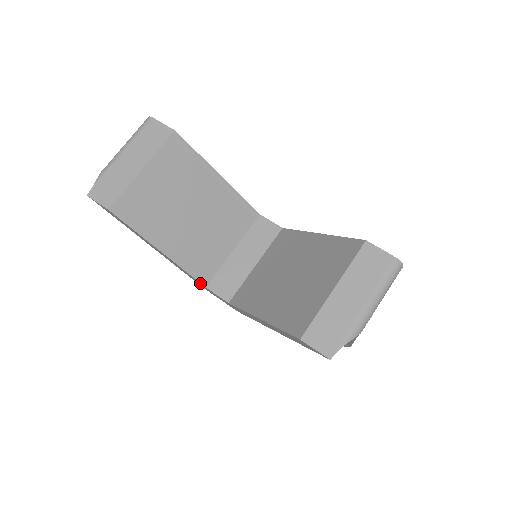
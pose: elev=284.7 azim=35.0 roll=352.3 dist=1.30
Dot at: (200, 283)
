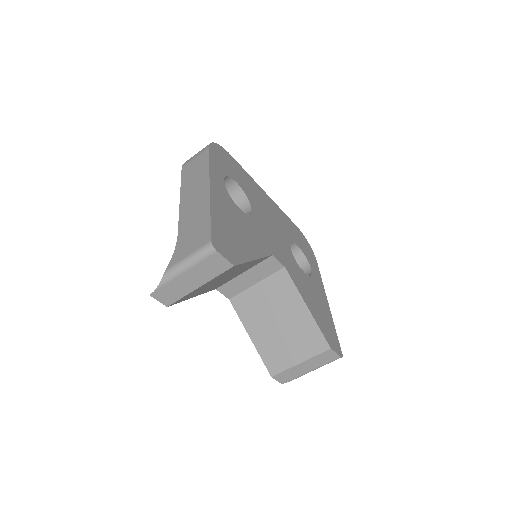
Dot at: (213, 289)
